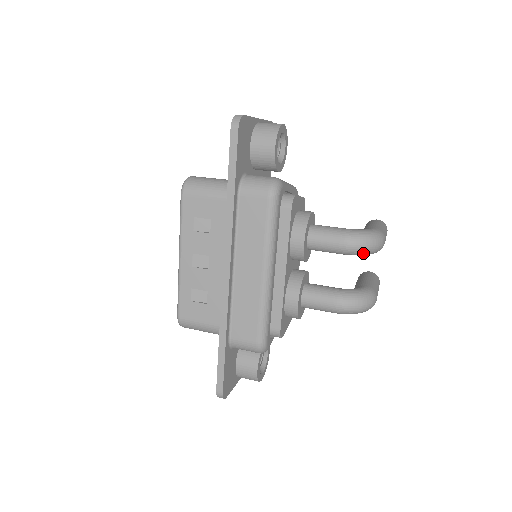
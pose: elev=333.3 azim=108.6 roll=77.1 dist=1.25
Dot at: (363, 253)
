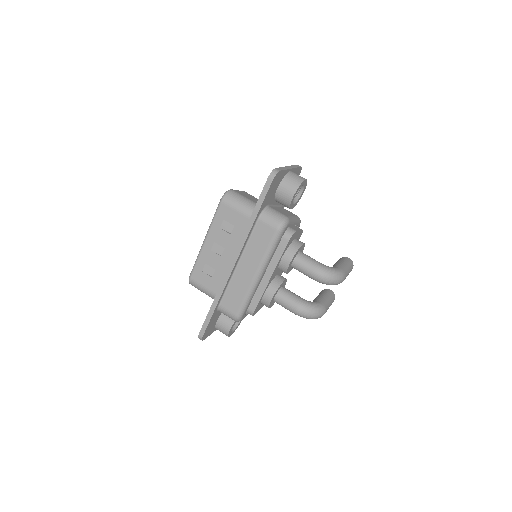
Dot at: (326, 284)
